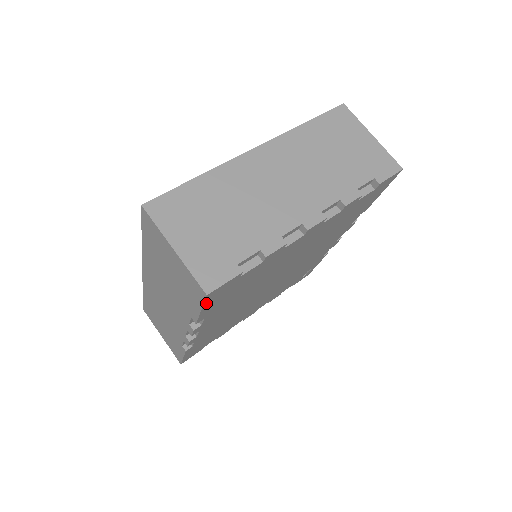
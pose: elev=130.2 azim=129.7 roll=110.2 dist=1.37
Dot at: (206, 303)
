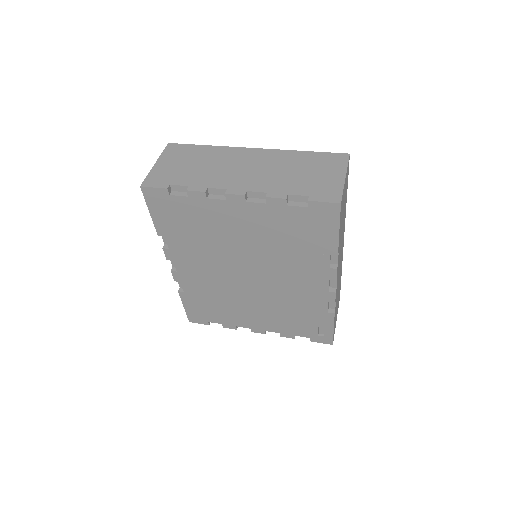
Dot at: (149, 203)
